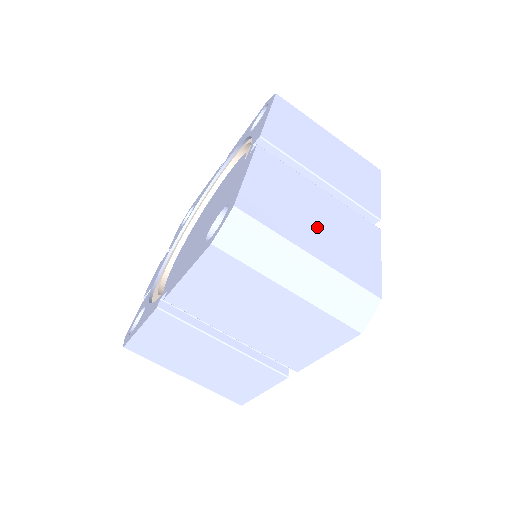
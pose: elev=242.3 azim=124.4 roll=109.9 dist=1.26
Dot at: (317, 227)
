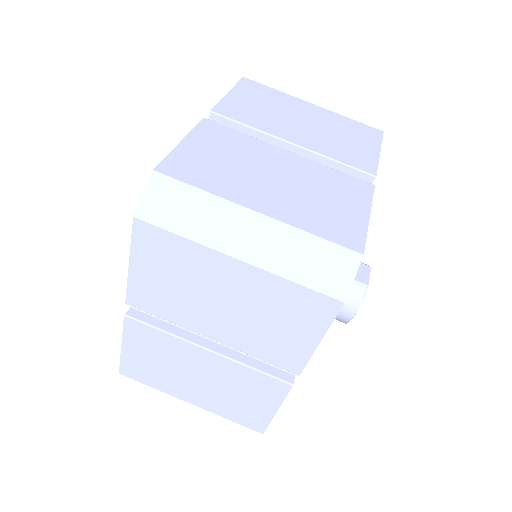
Dot at: (272, 185)
